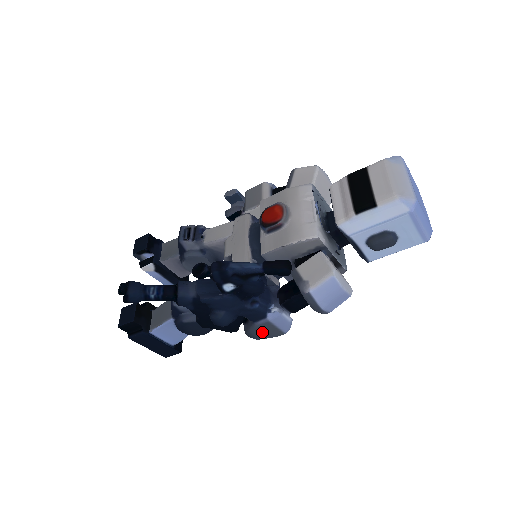
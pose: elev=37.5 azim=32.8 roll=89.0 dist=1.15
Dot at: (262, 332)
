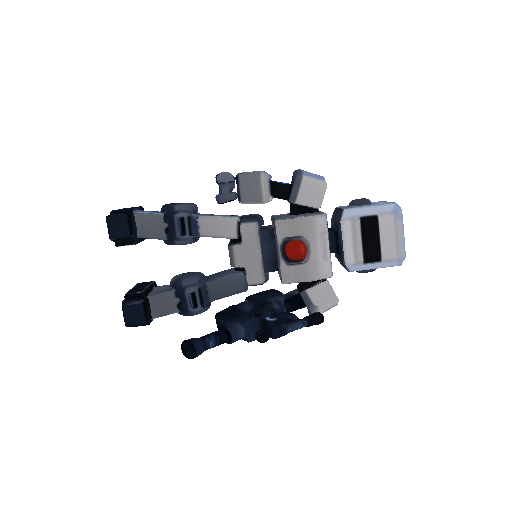
Dot at: occluded
